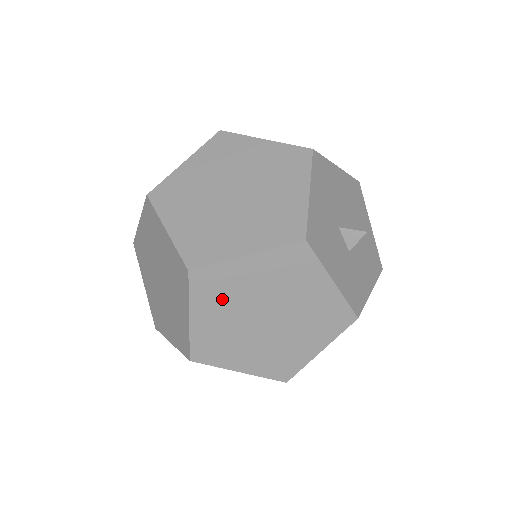
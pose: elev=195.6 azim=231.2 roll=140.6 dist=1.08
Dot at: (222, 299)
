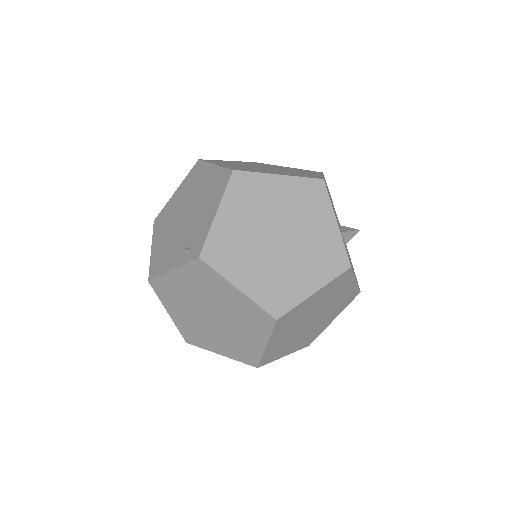
Dot at: (291, 324)
